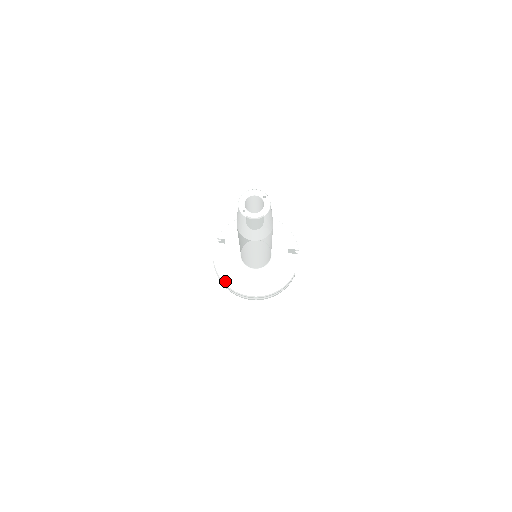
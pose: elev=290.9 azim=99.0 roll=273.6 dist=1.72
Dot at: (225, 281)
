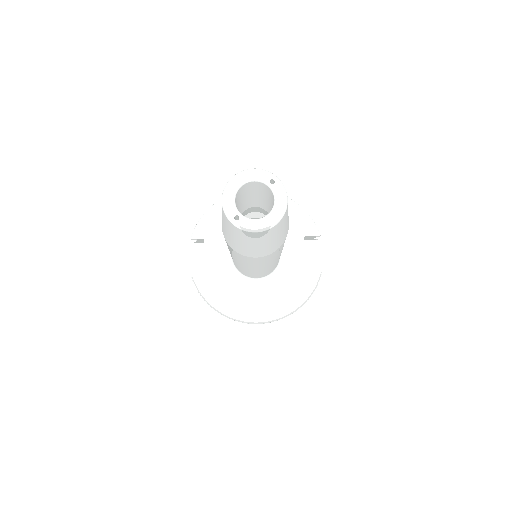
Dot at: (216, 306)
